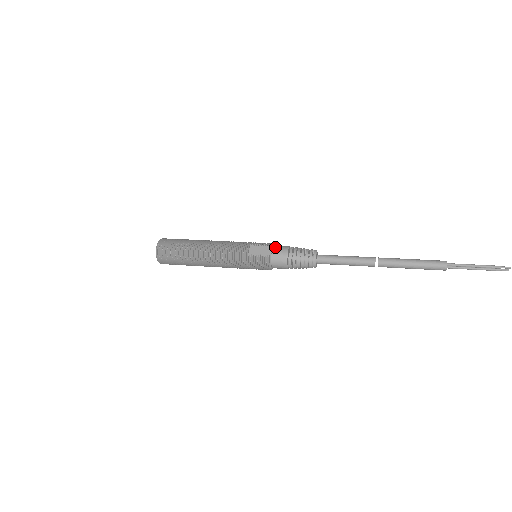
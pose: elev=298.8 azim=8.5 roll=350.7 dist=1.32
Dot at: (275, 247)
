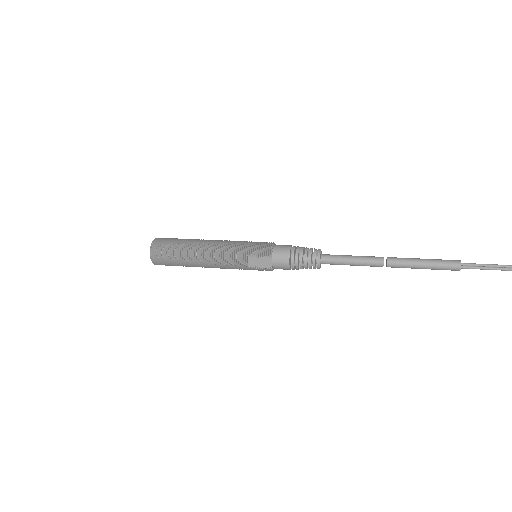
Dot at: (275, 257)
